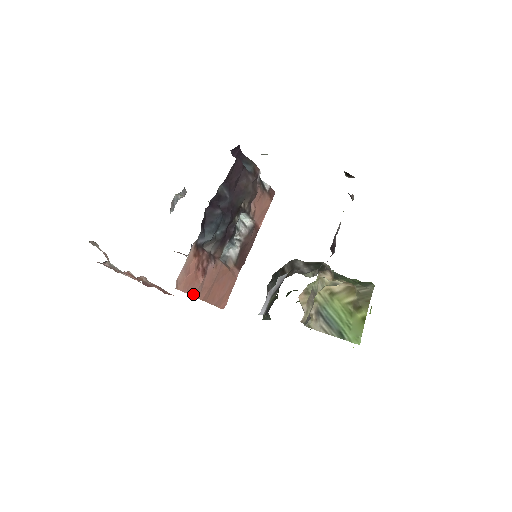
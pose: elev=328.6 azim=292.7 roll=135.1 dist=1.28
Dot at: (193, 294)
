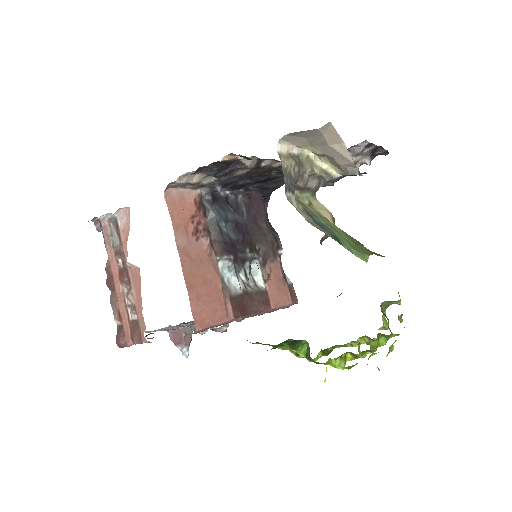
Dot at: (175, 232)
